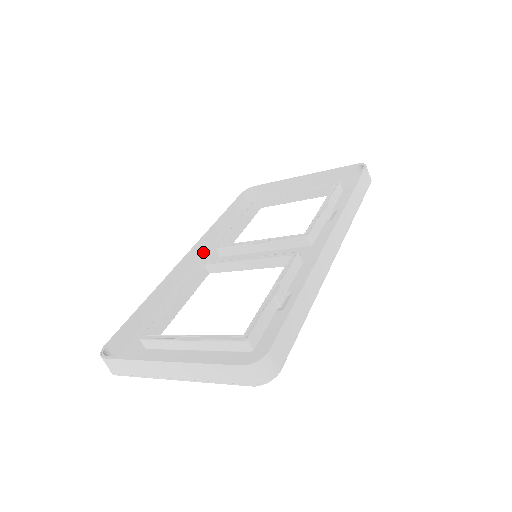
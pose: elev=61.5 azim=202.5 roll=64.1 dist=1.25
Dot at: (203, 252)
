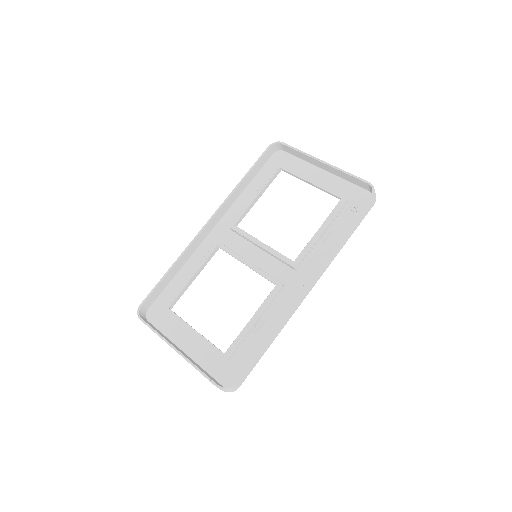
Dot at: (221, 216)
